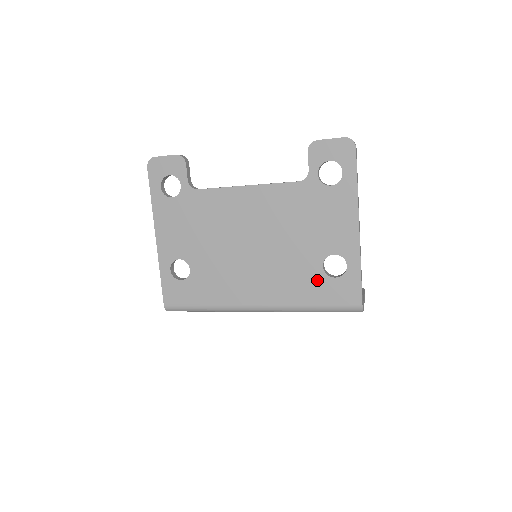
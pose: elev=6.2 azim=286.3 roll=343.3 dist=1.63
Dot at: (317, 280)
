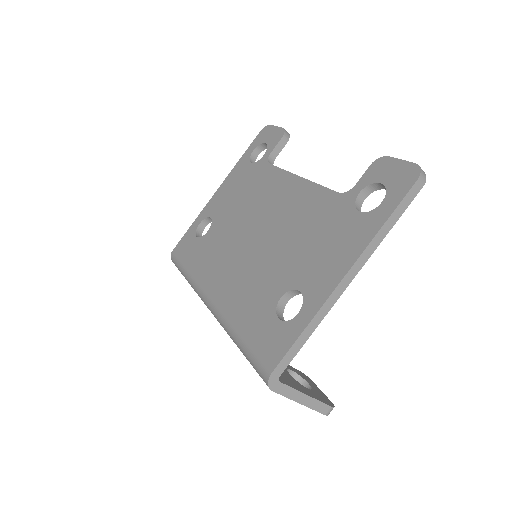
Dot at: (265, 309)
